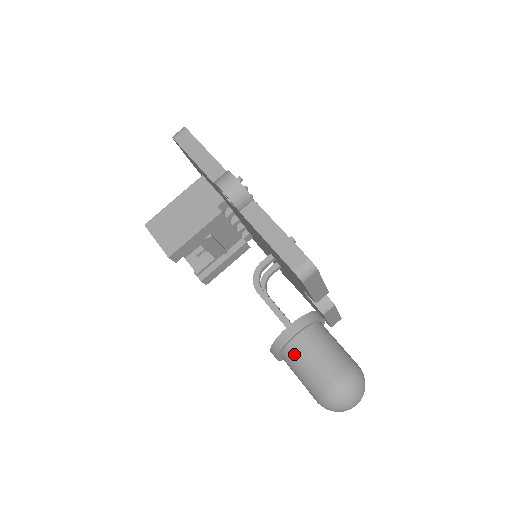
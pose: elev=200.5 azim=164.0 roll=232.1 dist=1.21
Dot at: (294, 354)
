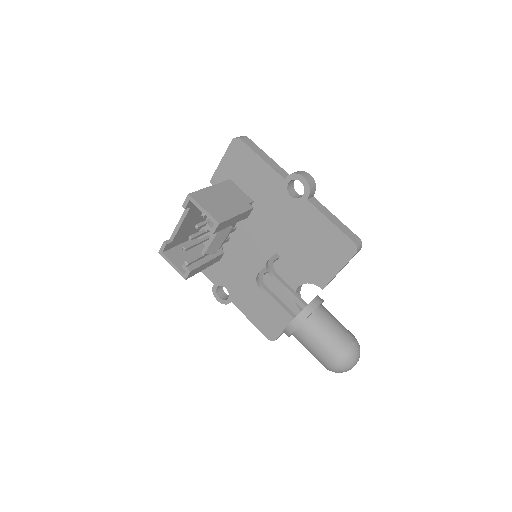
Dot at: (319, 320)
